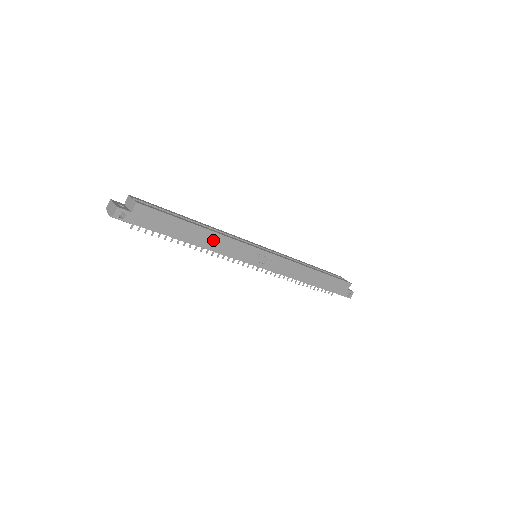
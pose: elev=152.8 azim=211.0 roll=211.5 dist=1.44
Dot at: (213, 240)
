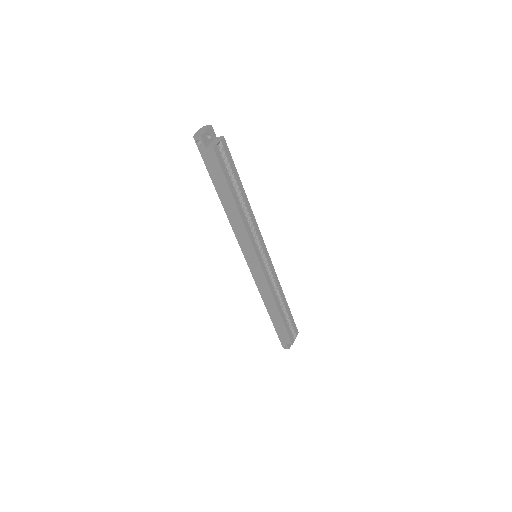
Dot at: (236, 218)
